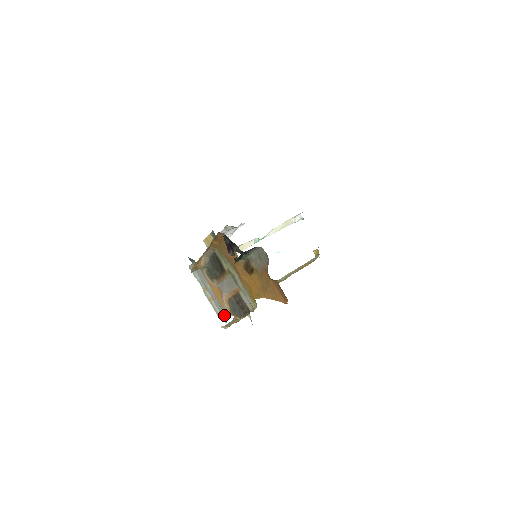
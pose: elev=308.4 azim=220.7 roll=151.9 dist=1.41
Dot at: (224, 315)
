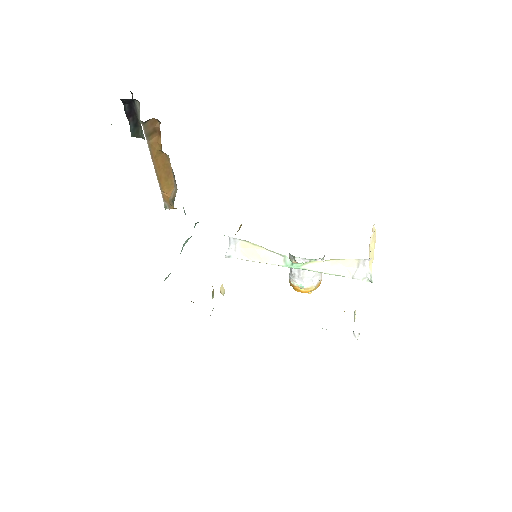
Dot at: occluded
